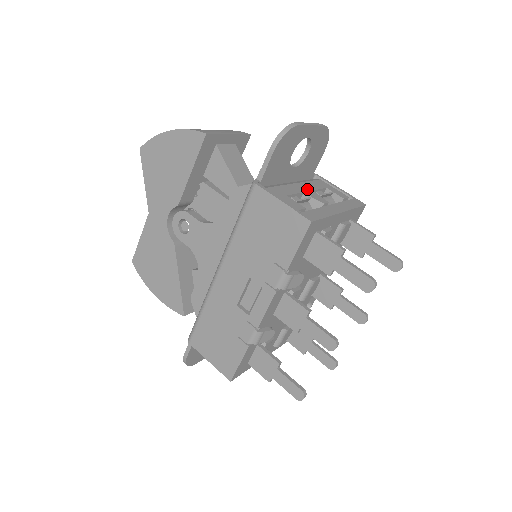
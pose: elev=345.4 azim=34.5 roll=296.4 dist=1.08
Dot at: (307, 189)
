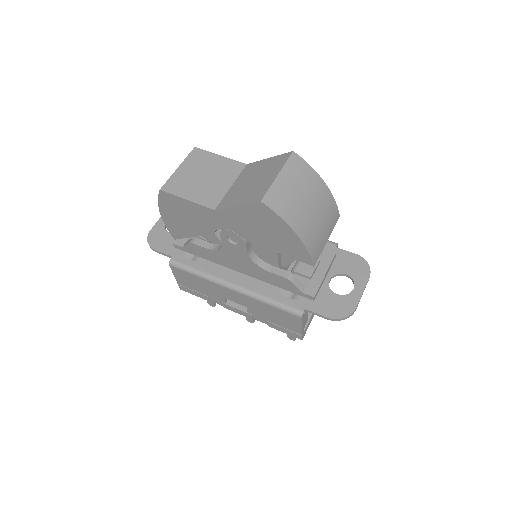
Dot at: occluded
